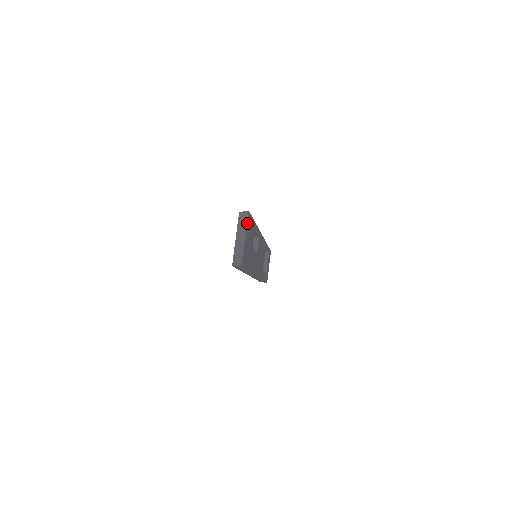
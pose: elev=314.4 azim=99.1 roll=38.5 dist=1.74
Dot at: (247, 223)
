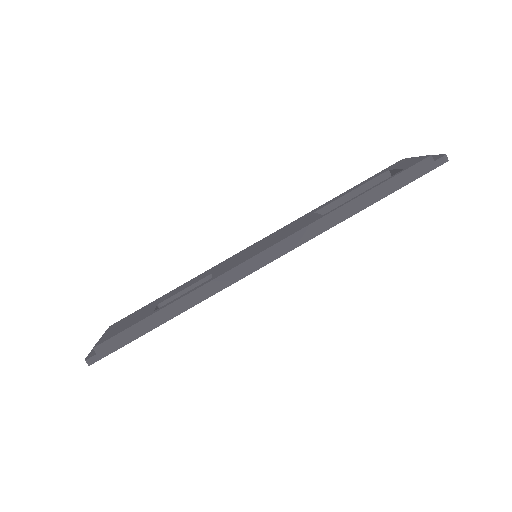
Dot at: occluded
